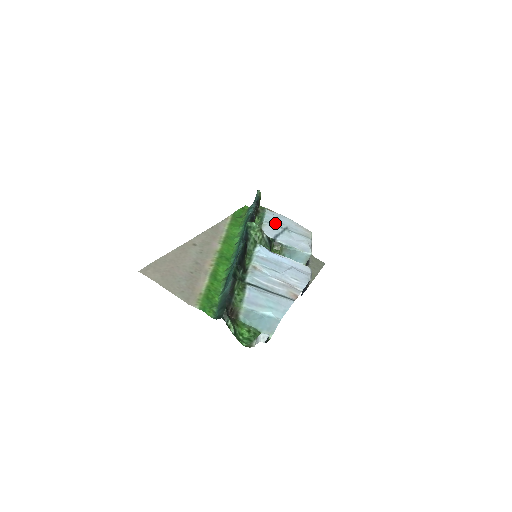
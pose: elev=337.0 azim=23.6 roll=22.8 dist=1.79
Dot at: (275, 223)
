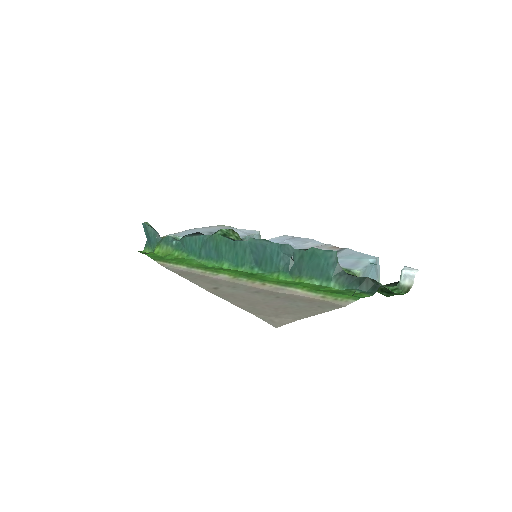
Dot at: occluded
